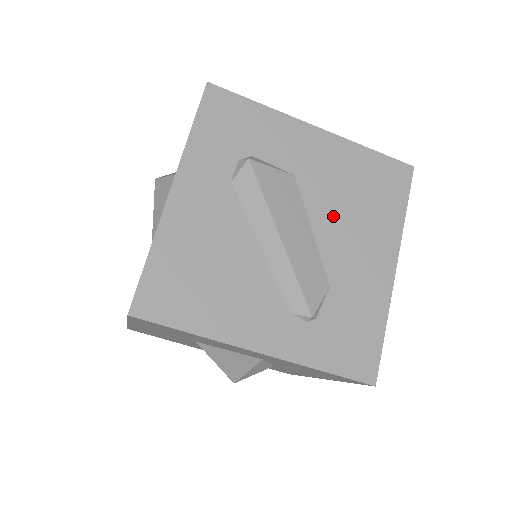
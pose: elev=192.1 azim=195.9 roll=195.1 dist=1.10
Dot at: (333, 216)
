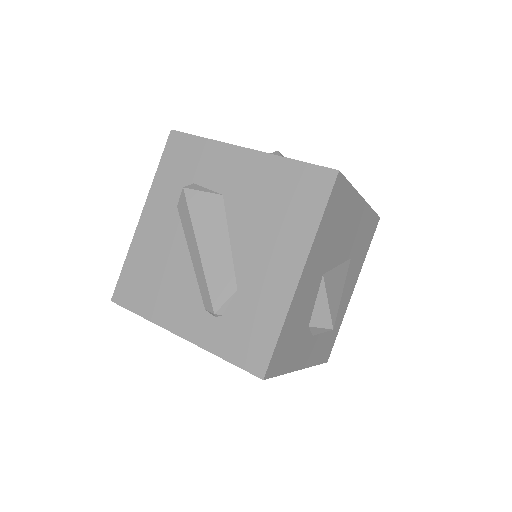
Dot at: (249, 228)
